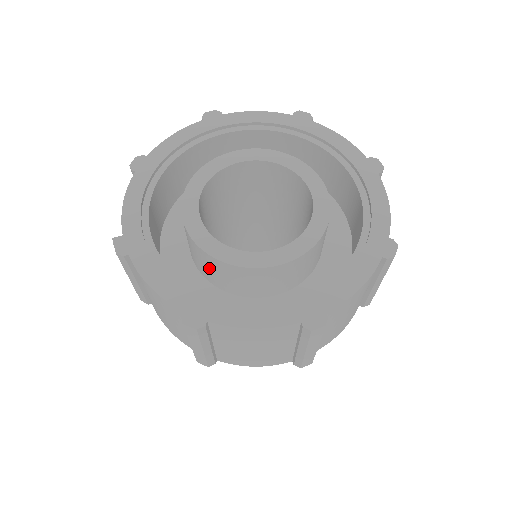
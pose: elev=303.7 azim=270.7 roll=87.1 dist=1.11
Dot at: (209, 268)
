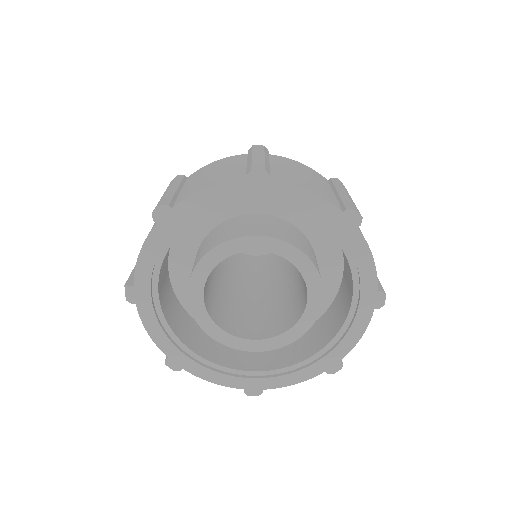
Dot at: occluded
